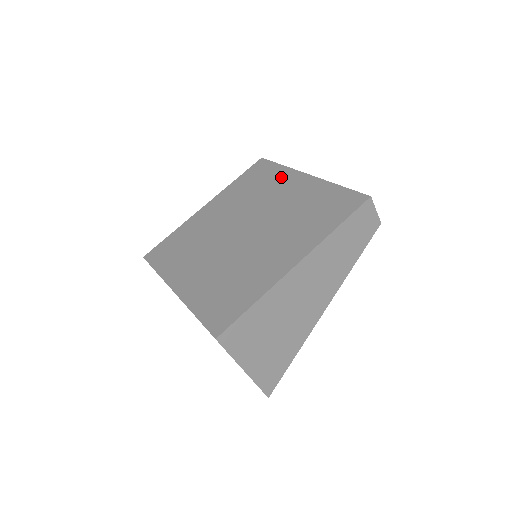
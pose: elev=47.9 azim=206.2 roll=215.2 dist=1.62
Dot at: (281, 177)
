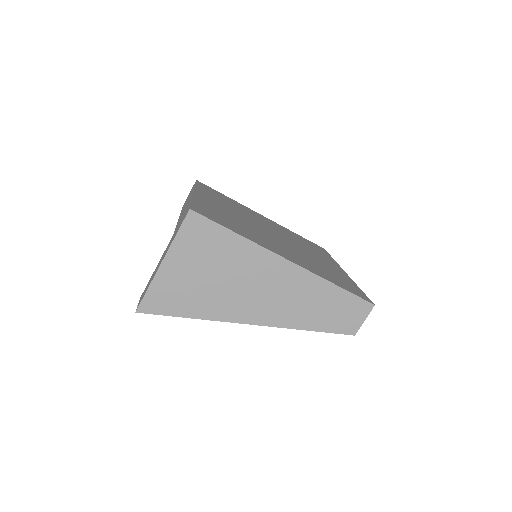
Dot at: (326, 257)
